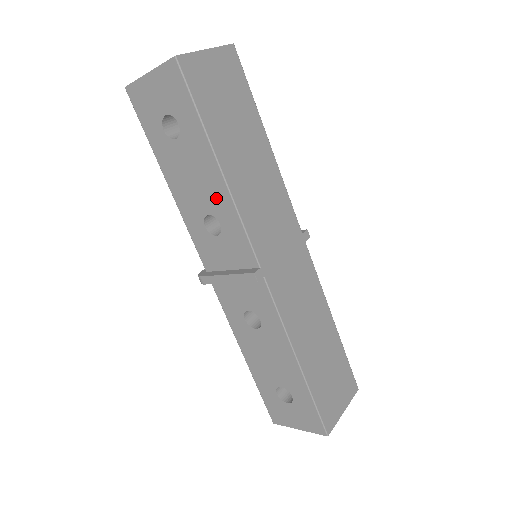
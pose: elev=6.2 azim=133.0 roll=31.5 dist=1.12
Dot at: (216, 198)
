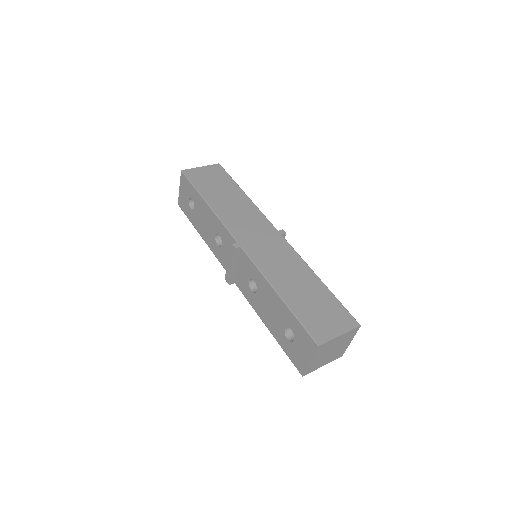
Dot at: (213, 222)
